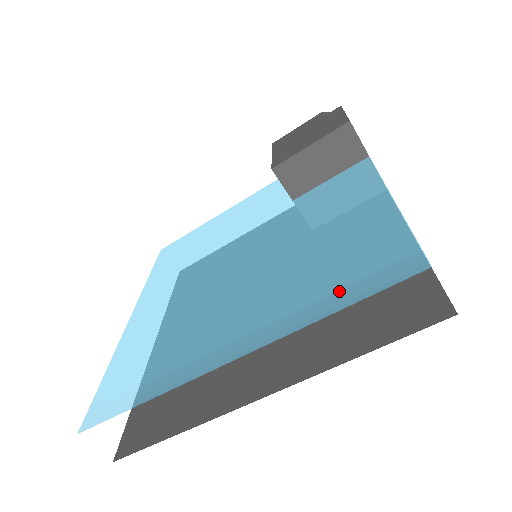
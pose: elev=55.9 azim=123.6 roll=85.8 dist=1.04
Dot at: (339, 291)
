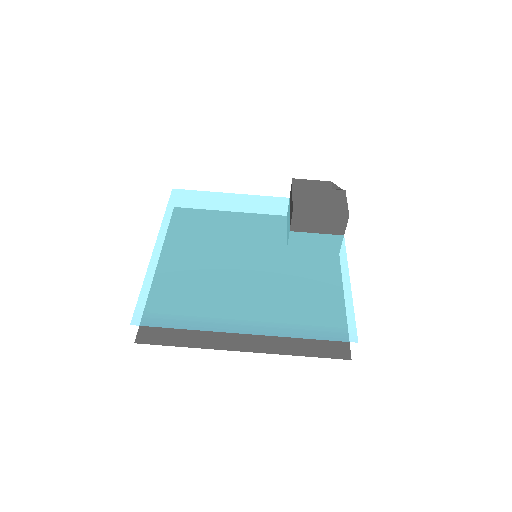
Dot at: (312, 327)
